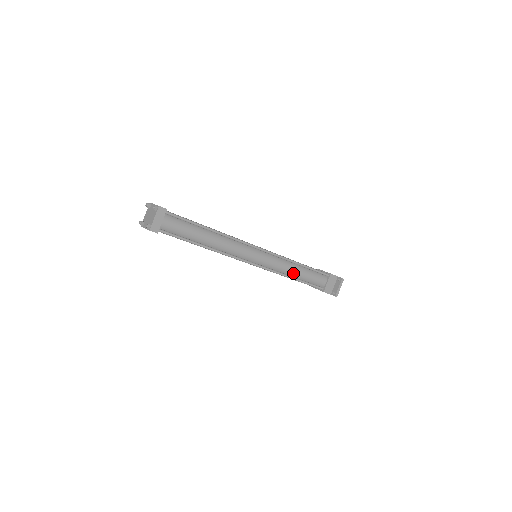
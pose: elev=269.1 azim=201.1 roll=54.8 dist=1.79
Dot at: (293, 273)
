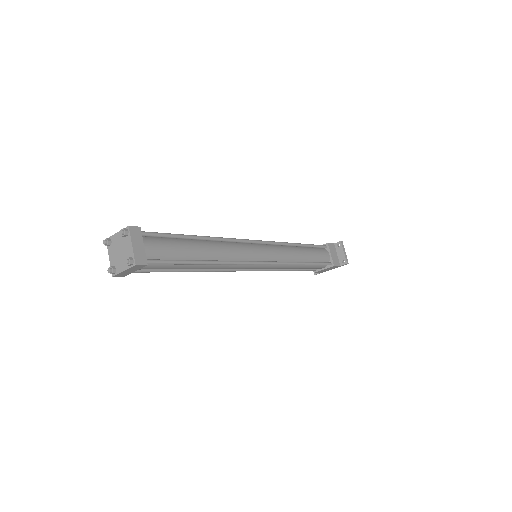
Dot at: (300, 257)
